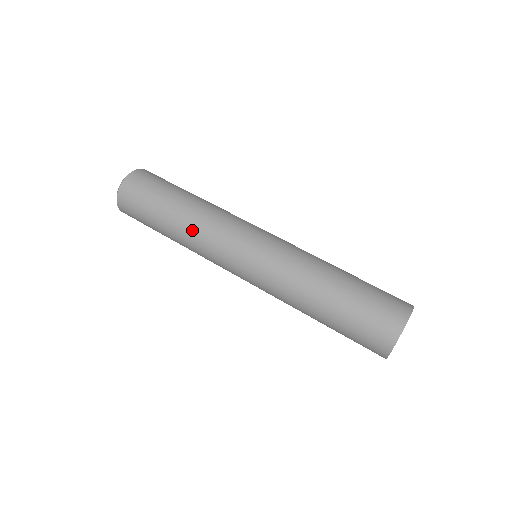
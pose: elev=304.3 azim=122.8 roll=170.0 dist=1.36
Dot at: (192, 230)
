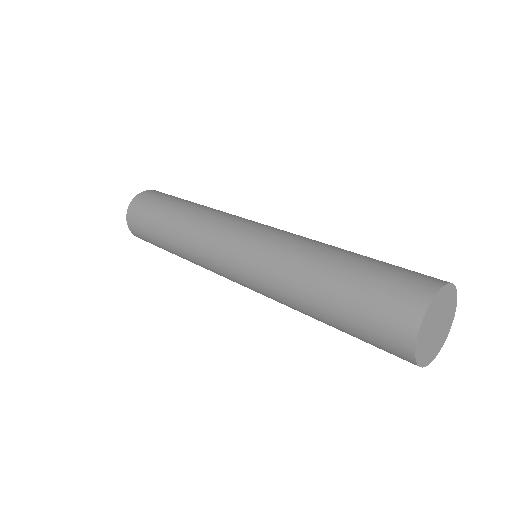
Dot at: (194, 217)
